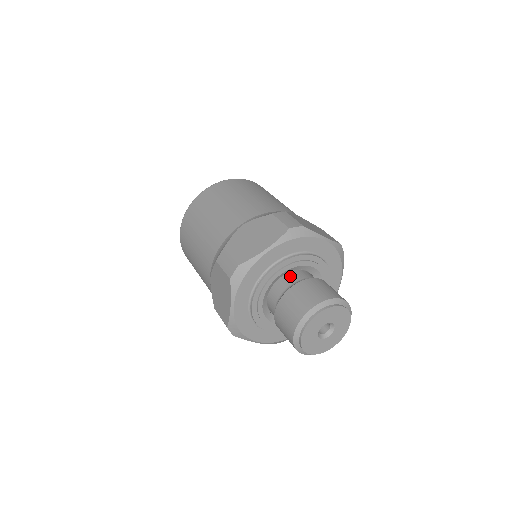
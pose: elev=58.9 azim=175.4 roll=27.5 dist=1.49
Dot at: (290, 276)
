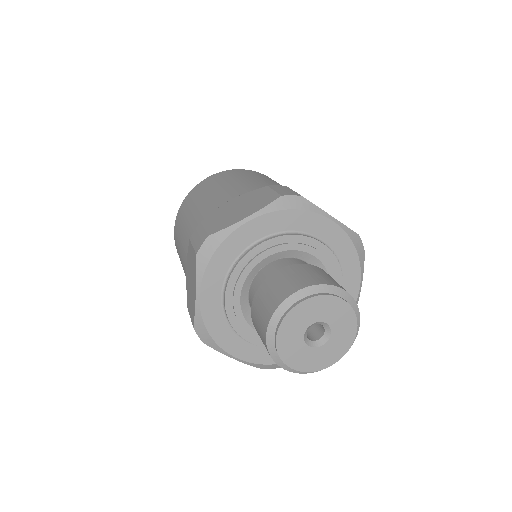
Dot at: (280, 262)
